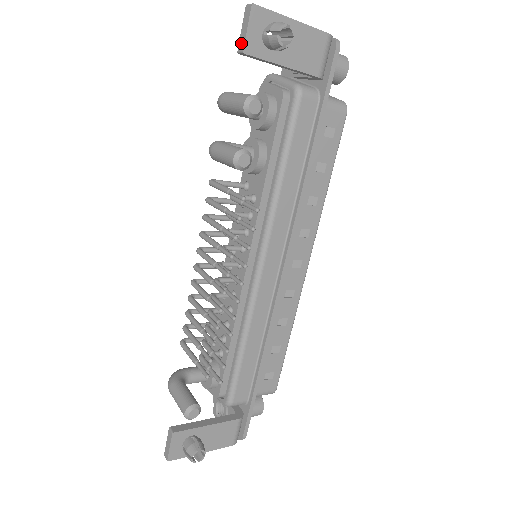
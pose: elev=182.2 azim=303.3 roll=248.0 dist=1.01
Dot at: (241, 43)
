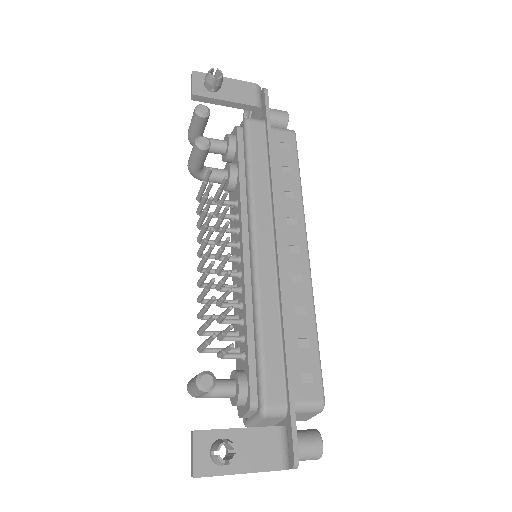
Dot at: (191, 92)
